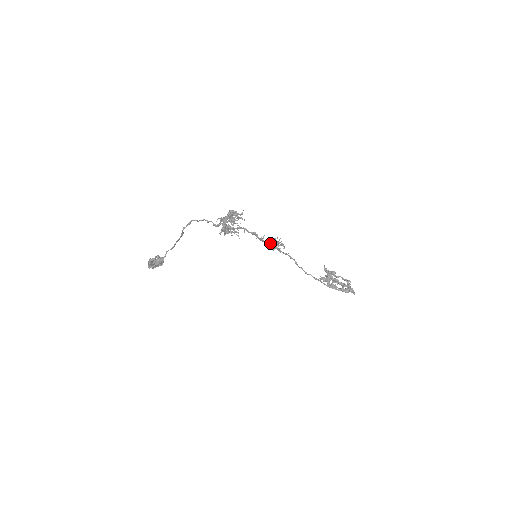
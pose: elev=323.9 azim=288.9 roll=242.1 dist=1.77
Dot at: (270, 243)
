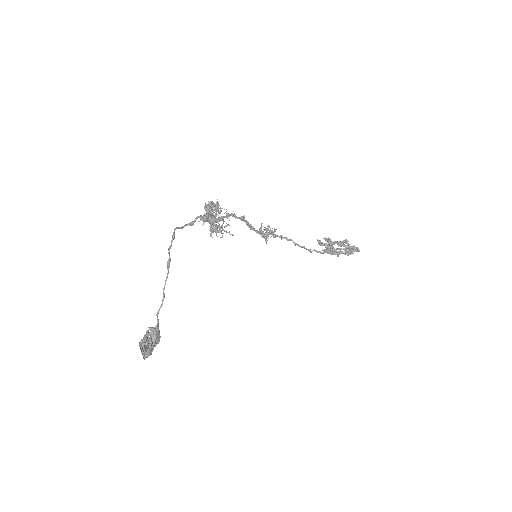
Dot at: (261, 231)
